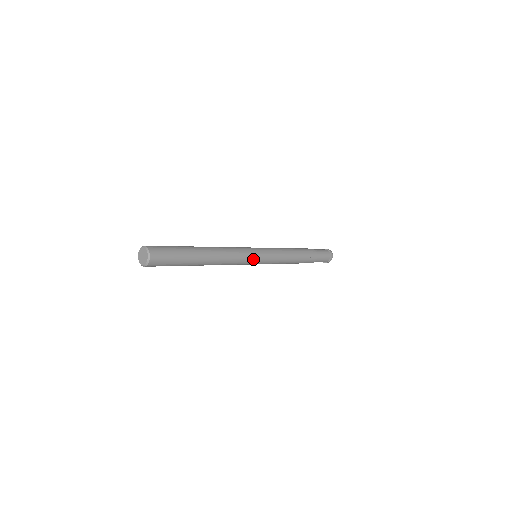
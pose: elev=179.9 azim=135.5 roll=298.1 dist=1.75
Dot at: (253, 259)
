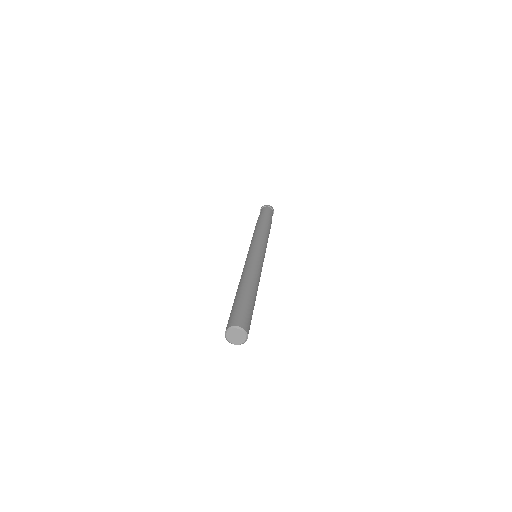
Dot at: occluded
